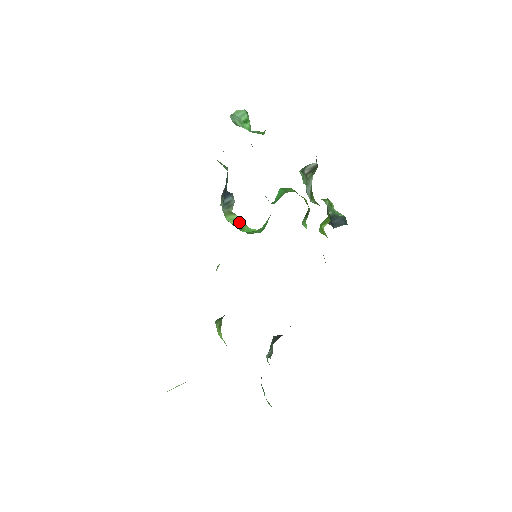
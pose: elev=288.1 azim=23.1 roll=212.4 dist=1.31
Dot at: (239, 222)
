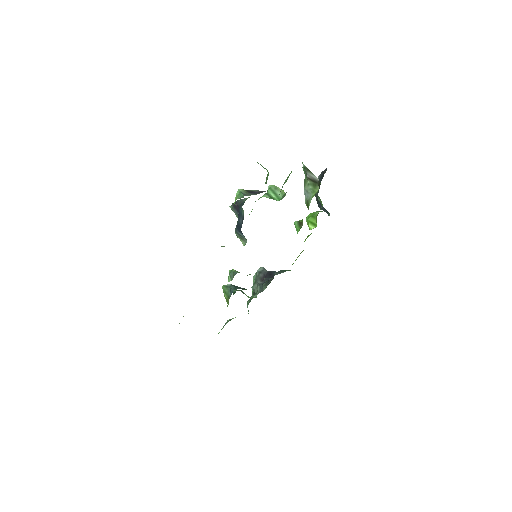
Dot at: occluded
